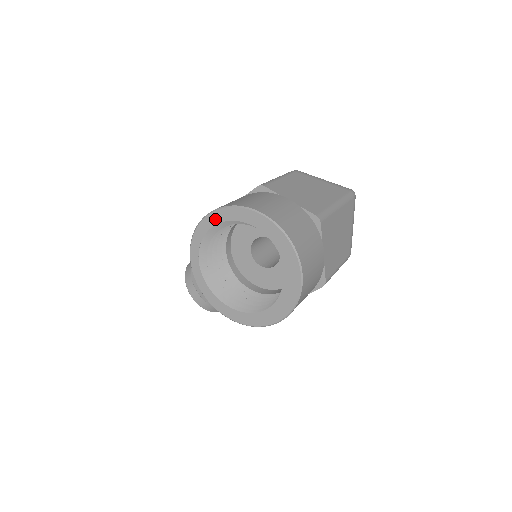
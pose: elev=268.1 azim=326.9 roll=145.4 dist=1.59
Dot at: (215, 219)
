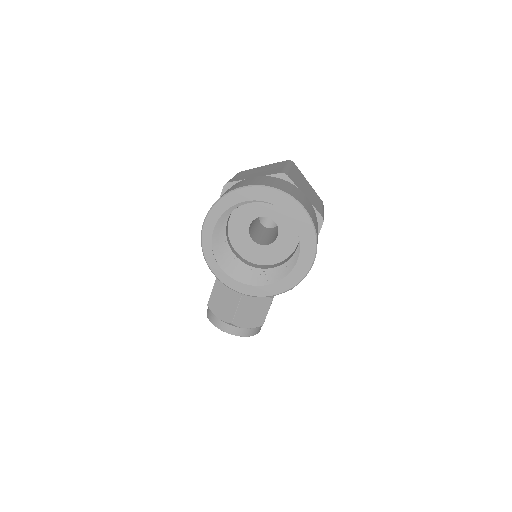
Dot at: (212, 221)
